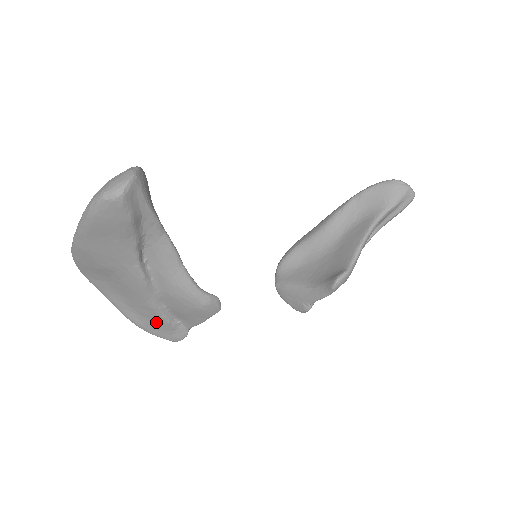
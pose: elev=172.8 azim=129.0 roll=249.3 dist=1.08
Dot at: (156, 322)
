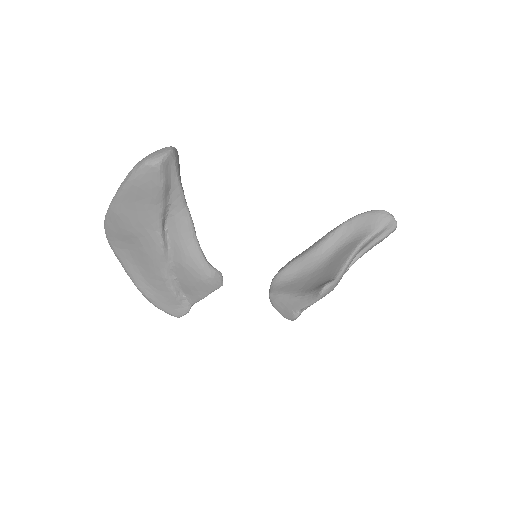
Dot at: (164, 294)
